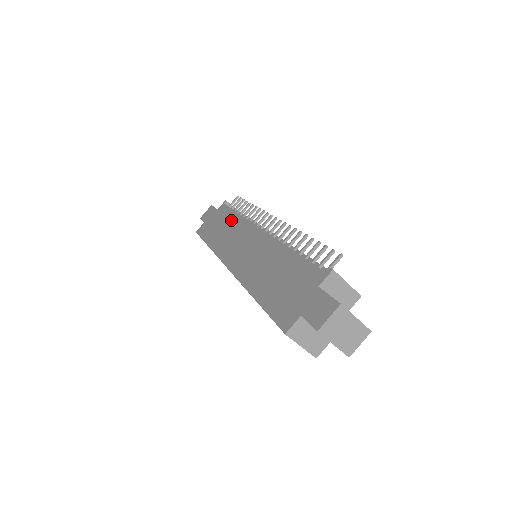
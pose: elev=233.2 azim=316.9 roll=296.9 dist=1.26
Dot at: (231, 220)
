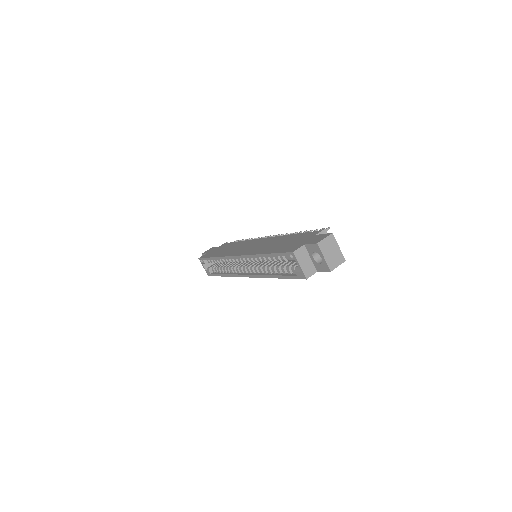
Dot at: (235, 244)
